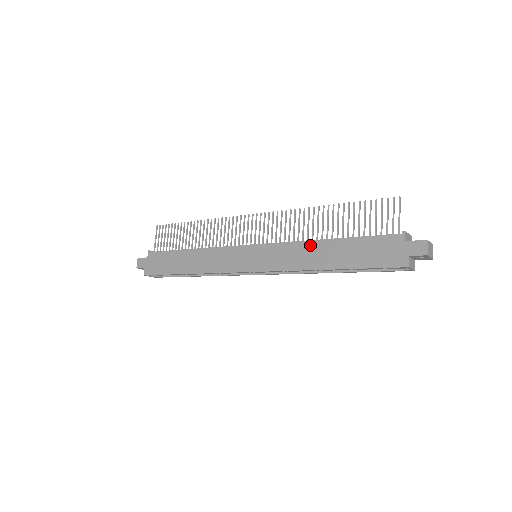
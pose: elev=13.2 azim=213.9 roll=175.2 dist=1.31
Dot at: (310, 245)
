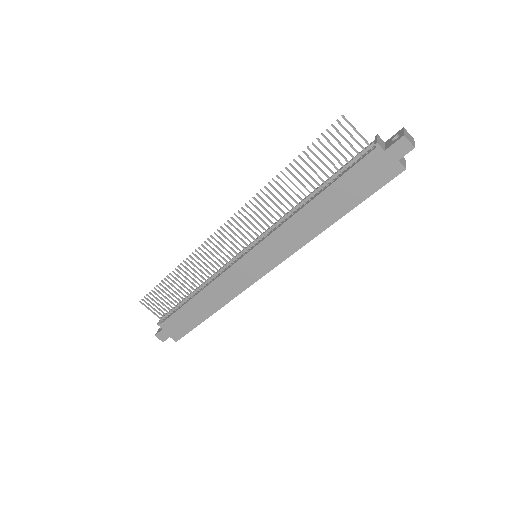
Dot at: (299, 216)
